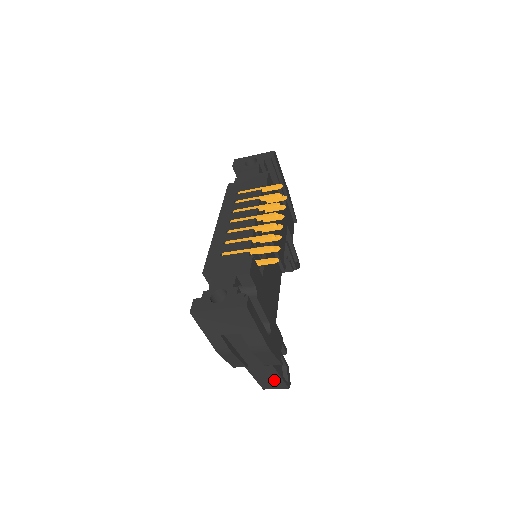
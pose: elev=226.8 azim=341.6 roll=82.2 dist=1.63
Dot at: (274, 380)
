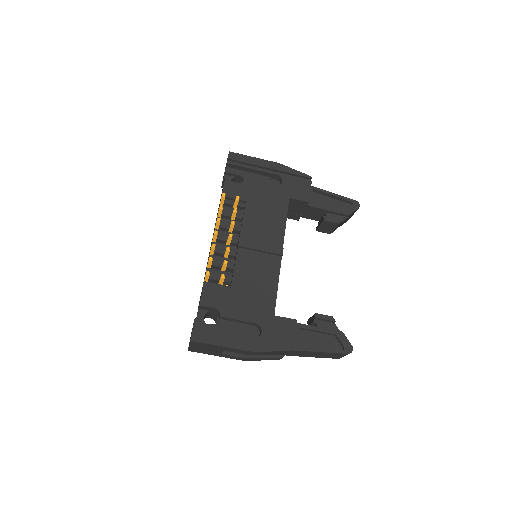
Dot at: (325, 354)
